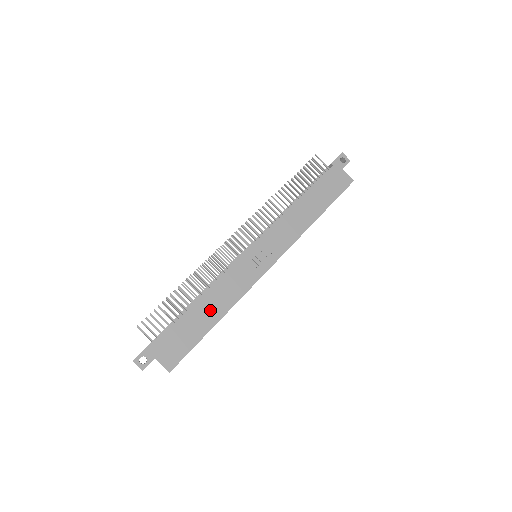
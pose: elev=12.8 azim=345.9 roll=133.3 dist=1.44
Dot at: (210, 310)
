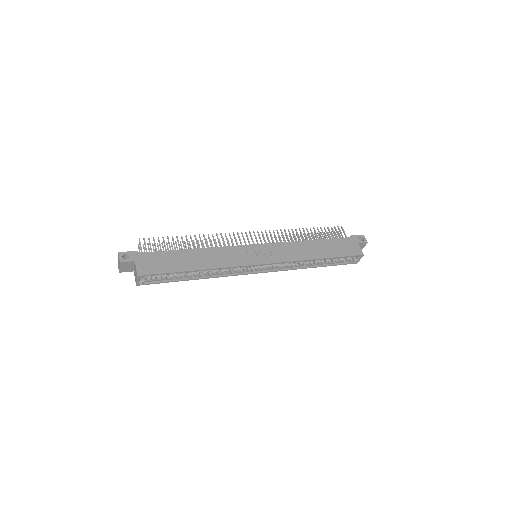
Dot at: (197, 260)
